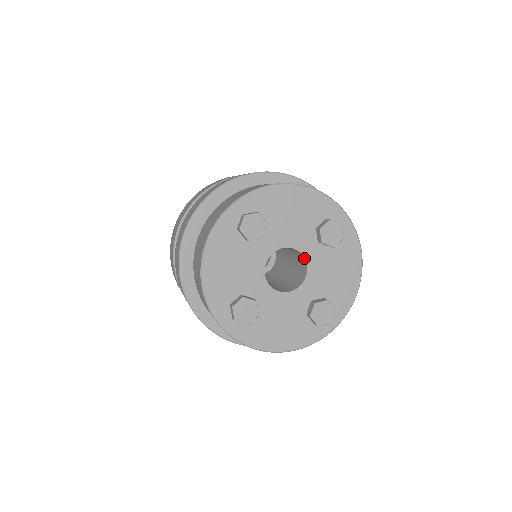
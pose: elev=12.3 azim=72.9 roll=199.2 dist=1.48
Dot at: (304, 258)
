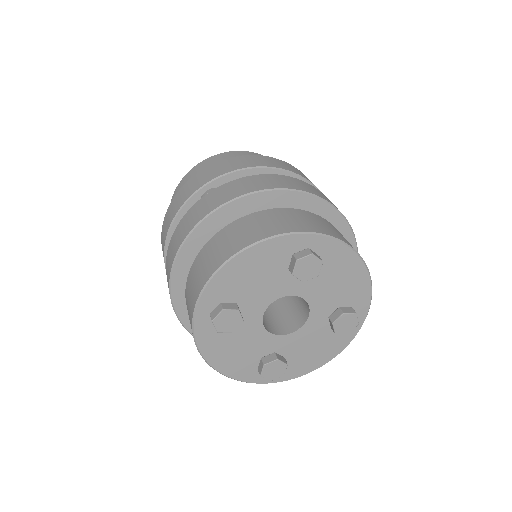
Dot at: (307, 319)
